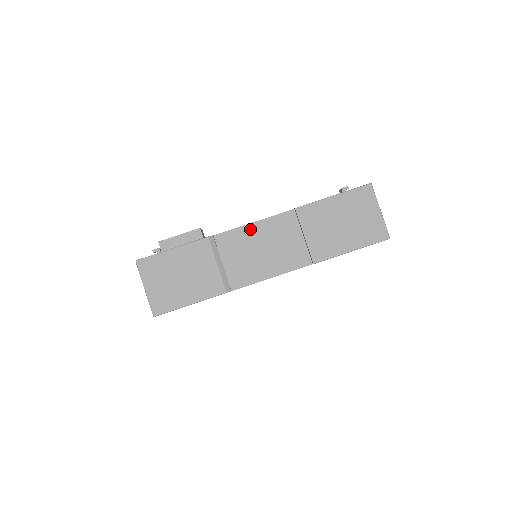
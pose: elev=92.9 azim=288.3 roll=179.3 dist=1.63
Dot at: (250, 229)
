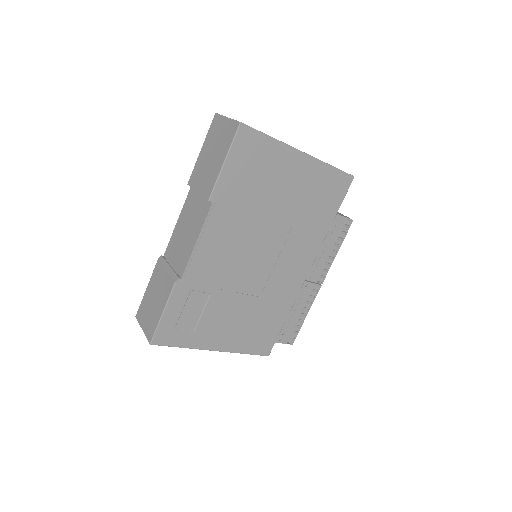
Dot at: (177, 228)
